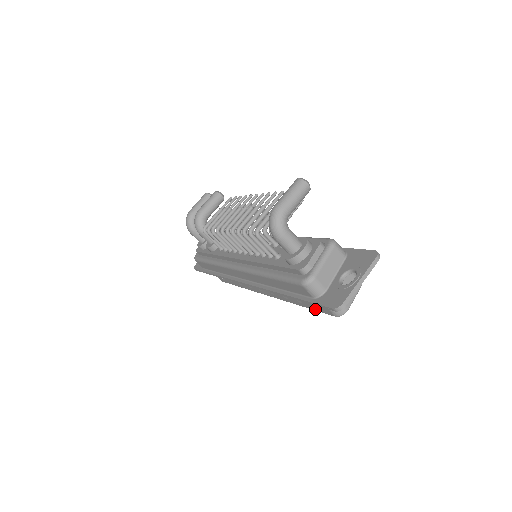
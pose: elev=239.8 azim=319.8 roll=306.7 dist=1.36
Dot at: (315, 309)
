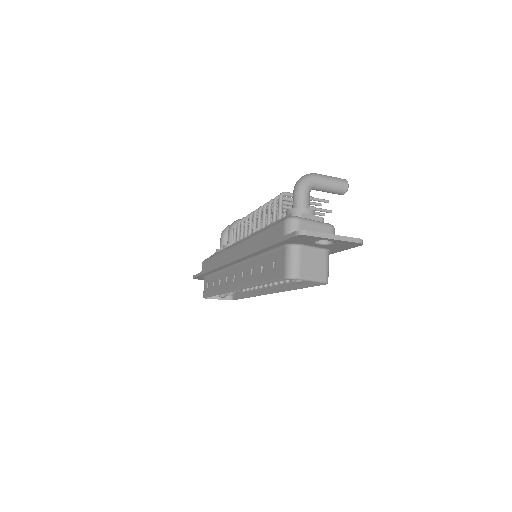
Dot at: (271, 277)
